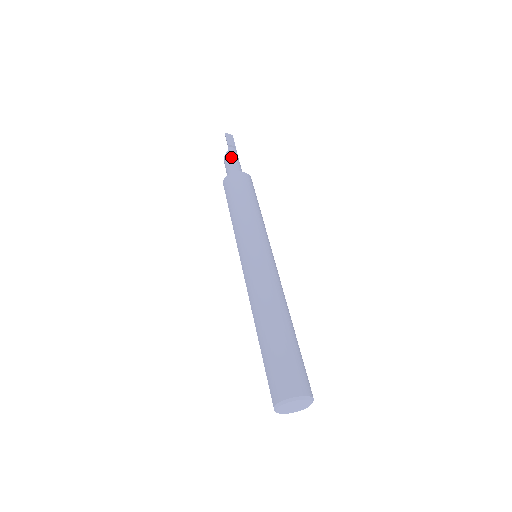
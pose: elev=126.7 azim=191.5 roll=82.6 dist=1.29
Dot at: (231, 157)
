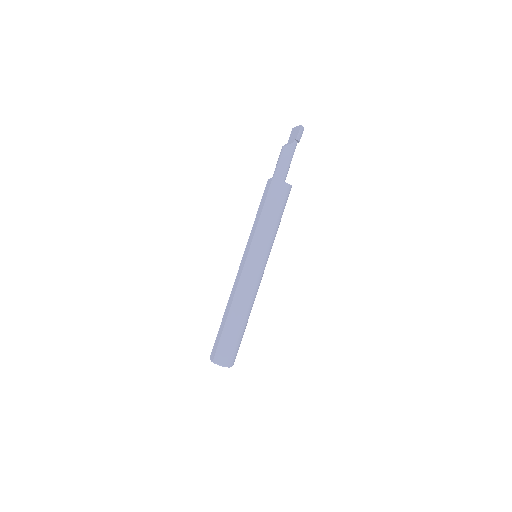
Dot at: (291, 153)
